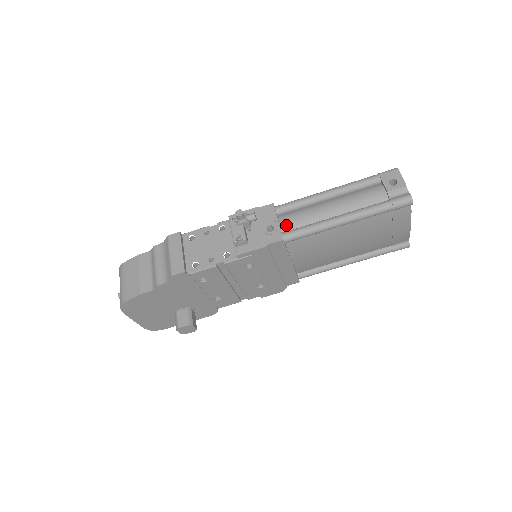
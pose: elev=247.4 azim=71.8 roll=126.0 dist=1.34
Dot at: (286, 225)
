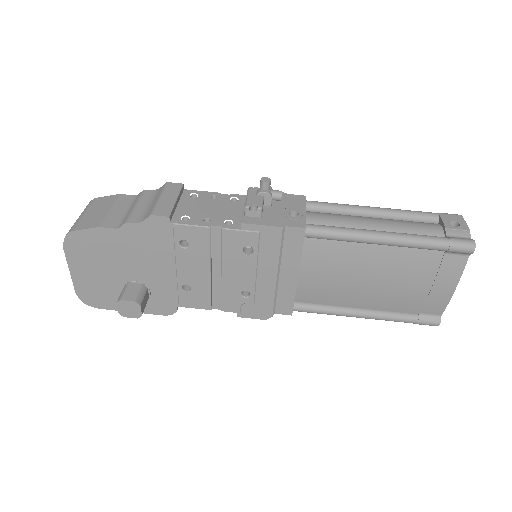
Dot at: (313, 219)
